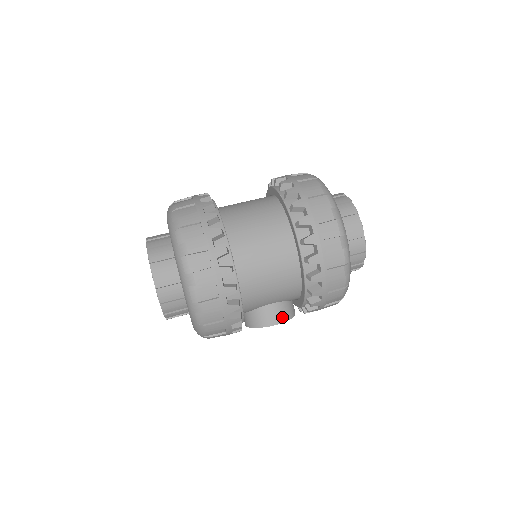
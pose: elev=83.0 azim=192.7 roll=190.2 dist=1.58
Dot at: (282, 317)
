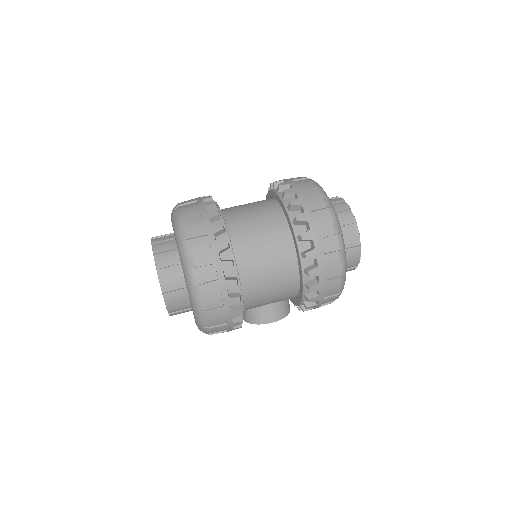
Dot at: (279, 315)
